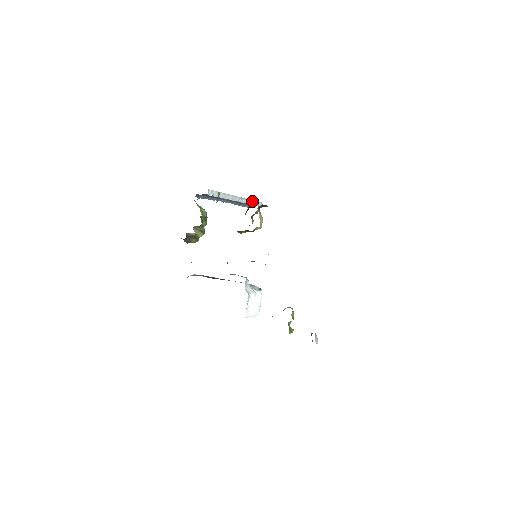
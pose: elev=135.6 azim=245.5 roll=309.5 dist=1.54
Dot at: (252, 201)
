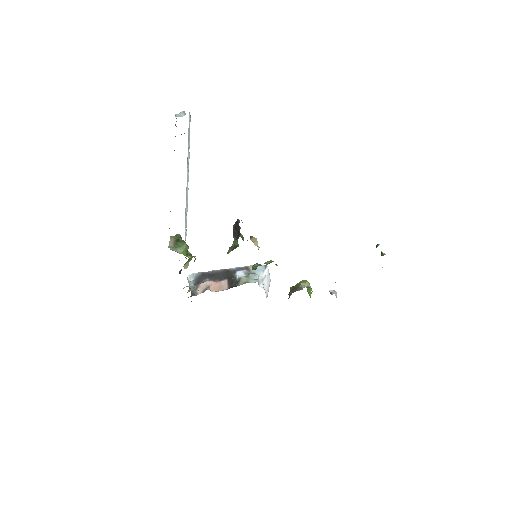
Dot at: (188, 136)
